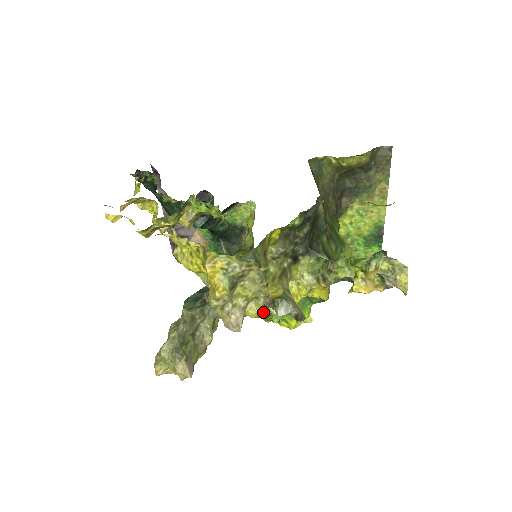
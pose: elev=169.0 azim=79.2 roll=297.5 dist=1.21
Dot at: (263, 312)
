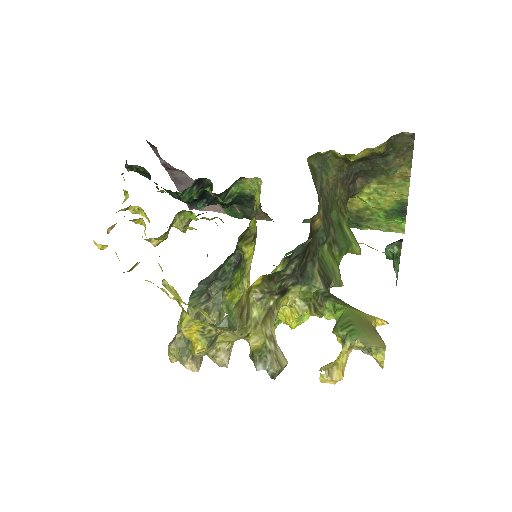
Dot at: occluded
